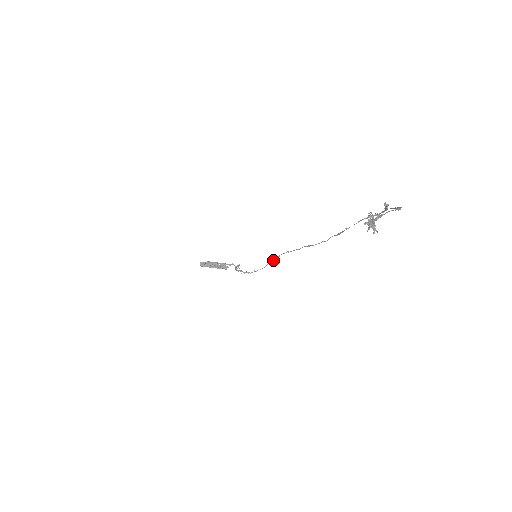
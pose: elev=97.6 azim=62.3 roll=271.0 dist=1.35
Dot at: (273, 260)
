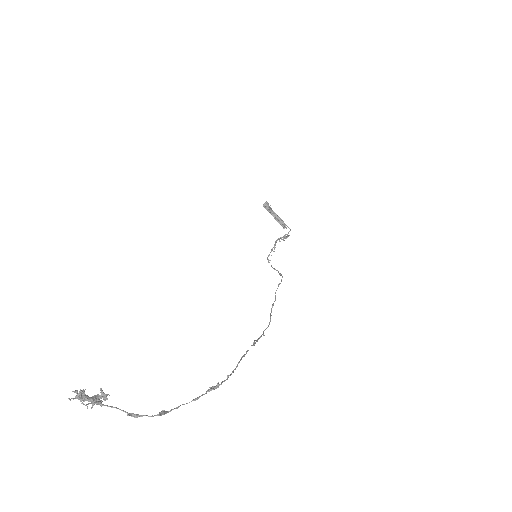
Dot at: (278, 272)
